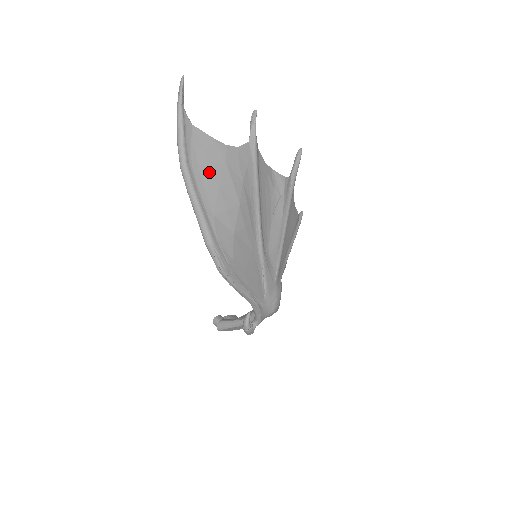
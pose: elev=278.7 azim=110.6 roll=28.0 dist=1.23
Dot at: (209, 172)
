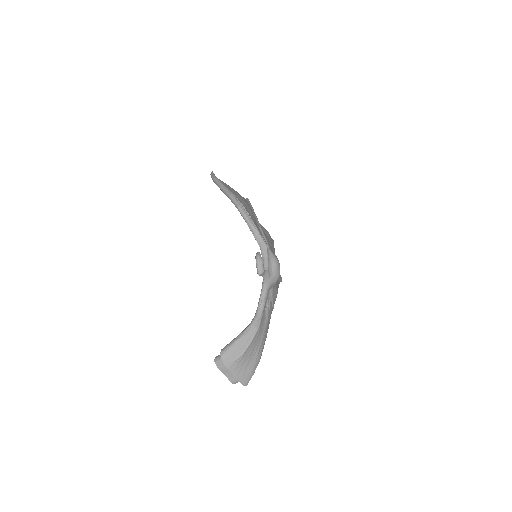
Dot at: (228, 187)
